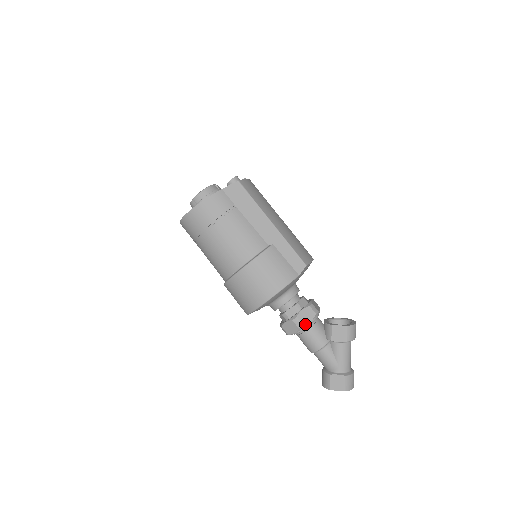
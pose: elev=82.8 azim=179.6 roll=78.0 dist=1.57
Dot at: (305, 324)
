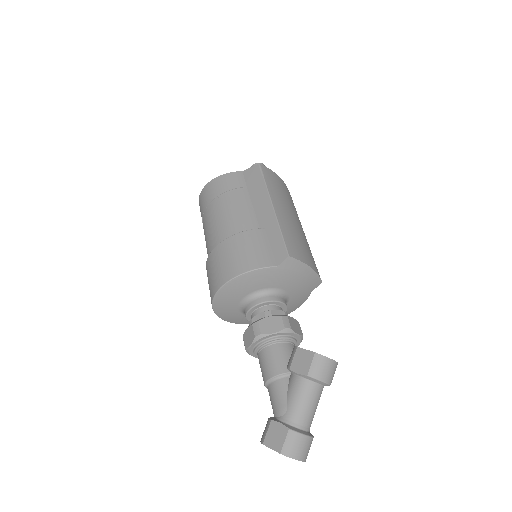
Dot at: (264, 333)
